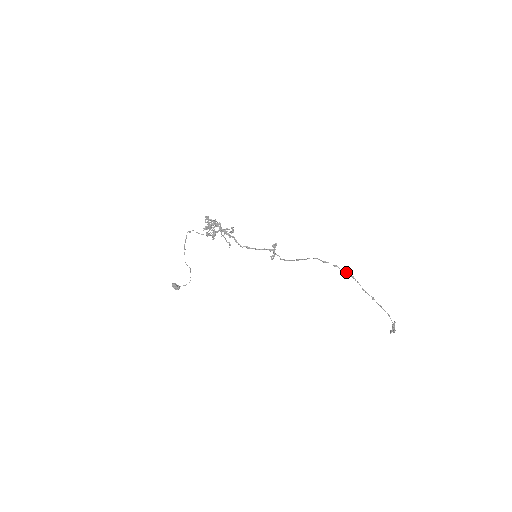
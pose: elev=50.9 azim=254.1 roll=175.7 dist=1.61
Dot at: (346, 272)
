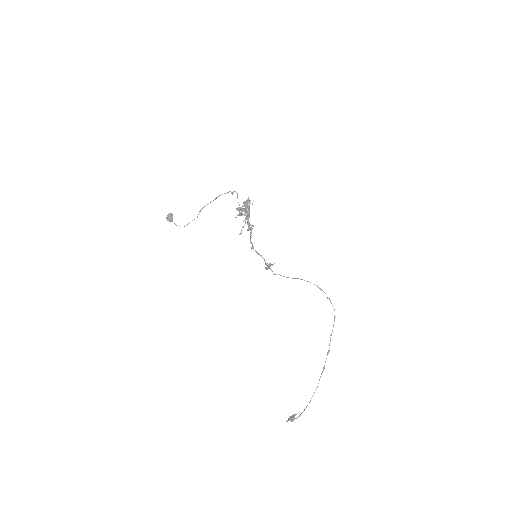
Dot at: occluded
